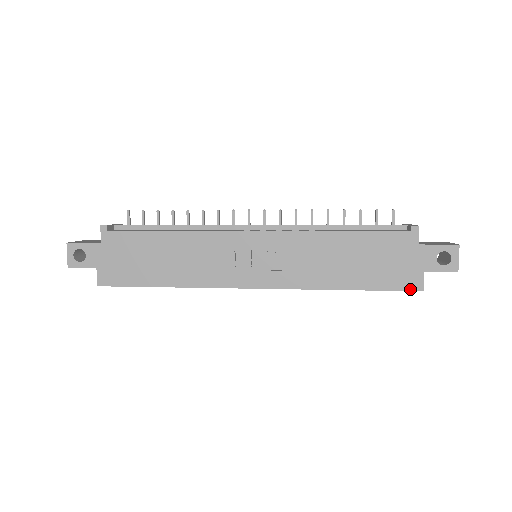
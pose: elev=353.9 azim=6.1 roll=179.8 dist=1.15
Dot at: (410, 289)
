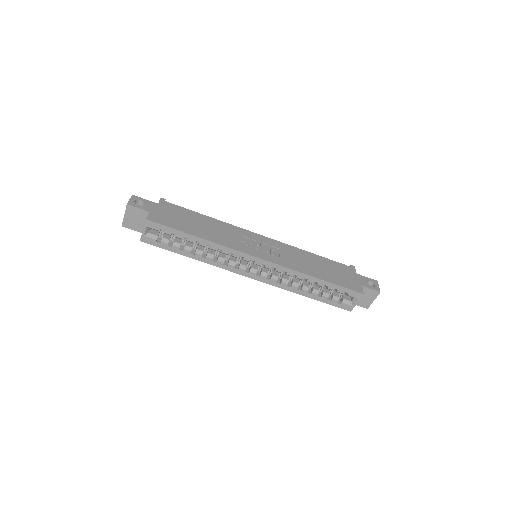
Dot at: (356, 291)
